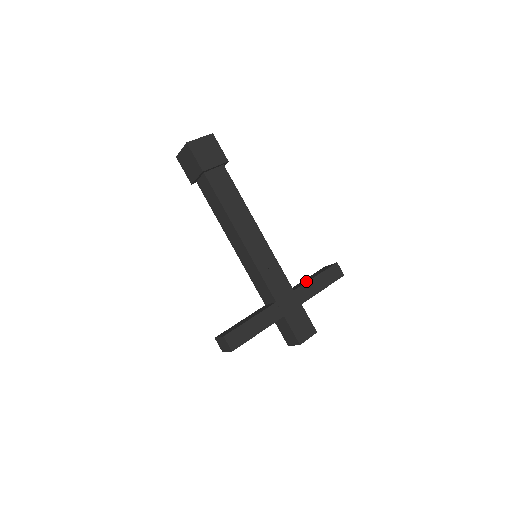
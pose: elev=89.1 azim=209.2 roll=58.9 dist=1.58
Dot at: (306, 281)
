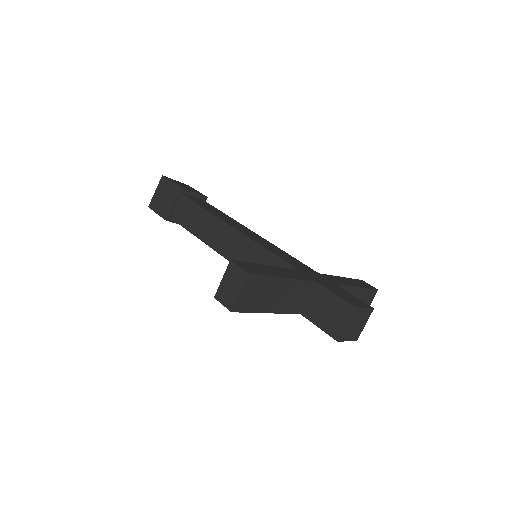
Dot at: occluded
